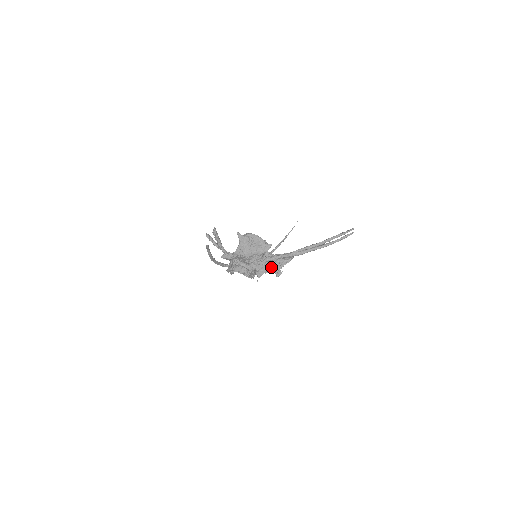
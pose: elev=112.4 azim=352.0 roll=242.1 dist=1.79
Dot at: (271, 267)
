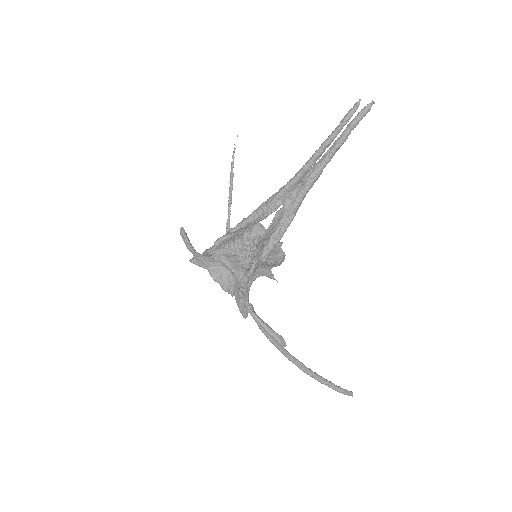
Dot at: (237, 231)
